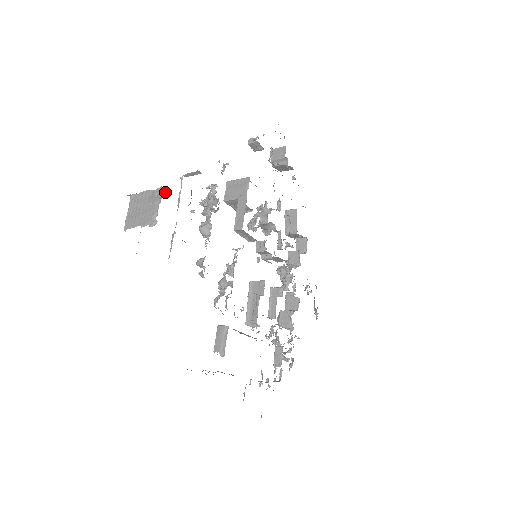
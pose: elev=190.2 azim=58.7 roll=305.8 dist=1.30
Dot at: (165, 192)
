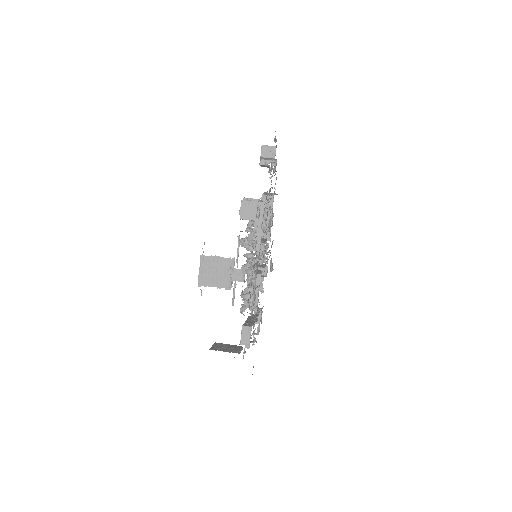
Dot at: (244, 270)
